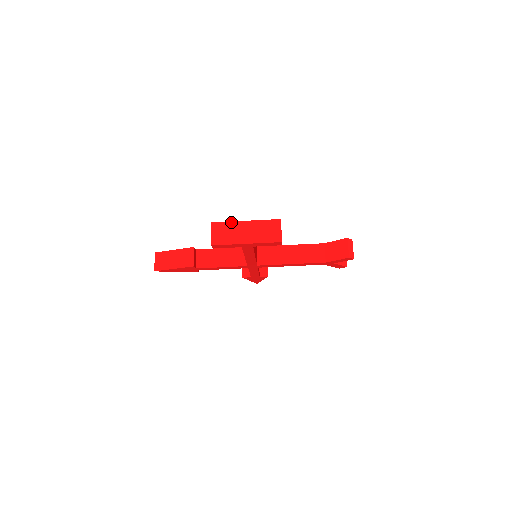
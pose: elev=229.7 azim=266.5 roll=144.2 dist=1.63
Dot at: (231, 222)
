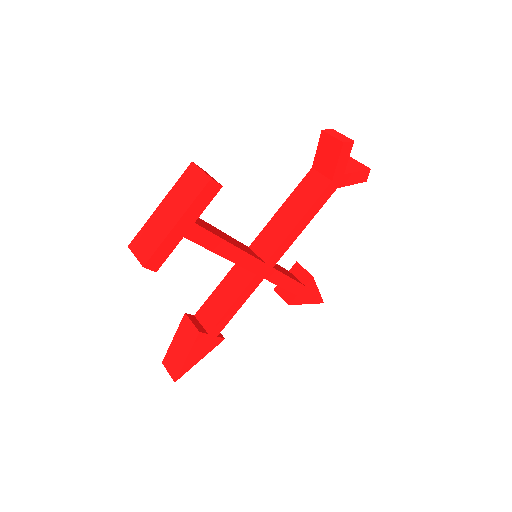
Dot at: (146, 223)
